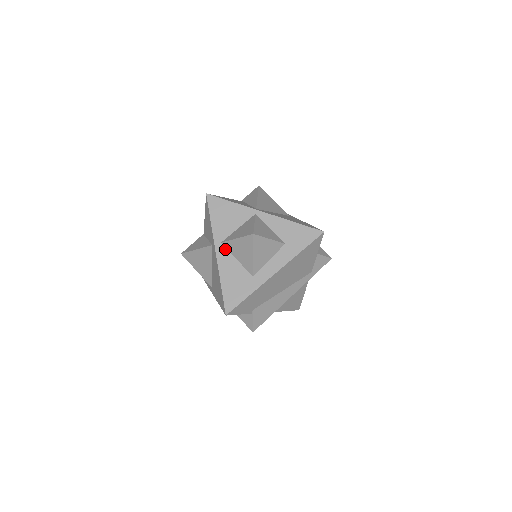
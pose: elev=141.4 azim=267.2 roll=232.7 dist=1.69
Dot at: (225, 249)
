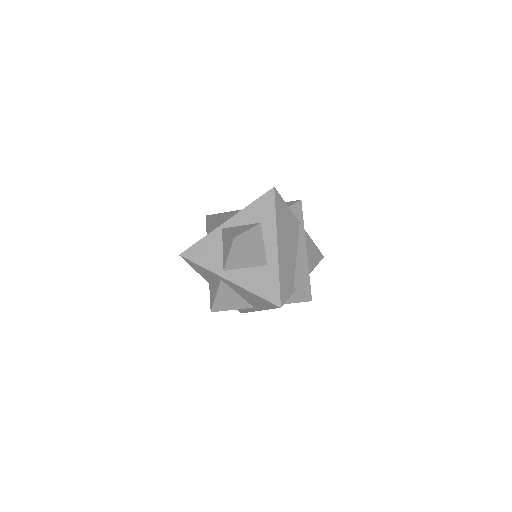
Dot at: (231, 271)
